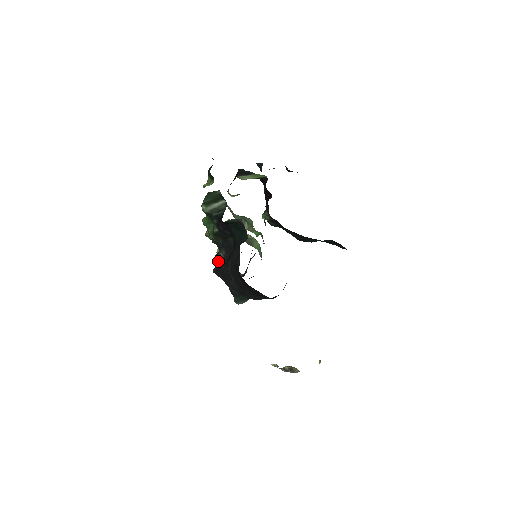
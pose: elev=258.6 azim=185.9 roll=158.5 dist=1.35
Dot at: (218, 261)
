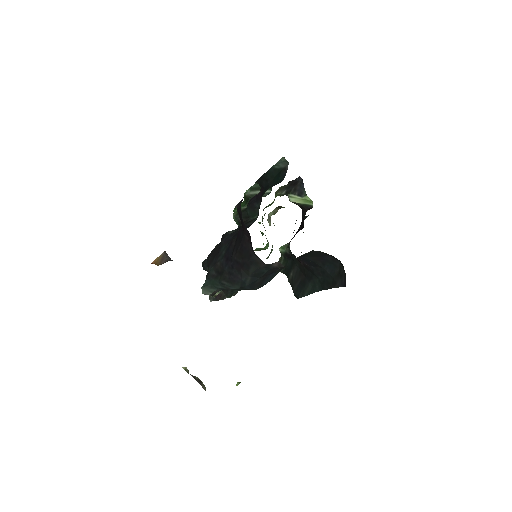
Dot at: (222, 237)
